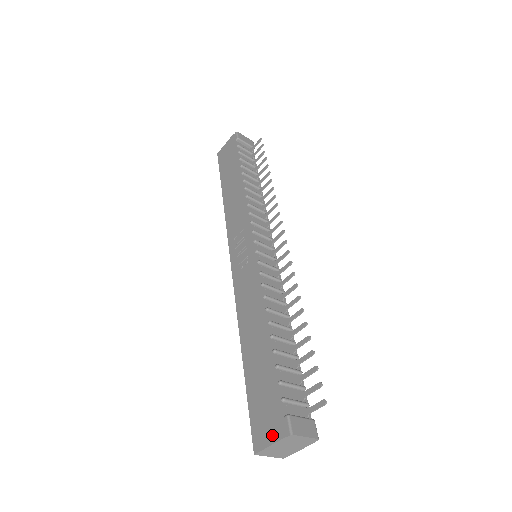
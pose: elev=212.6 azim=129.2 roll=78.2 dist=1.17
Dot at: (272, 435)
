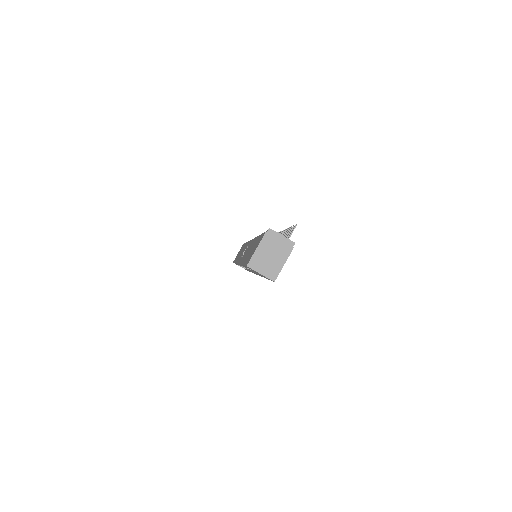
Dot at: (258, 244)
